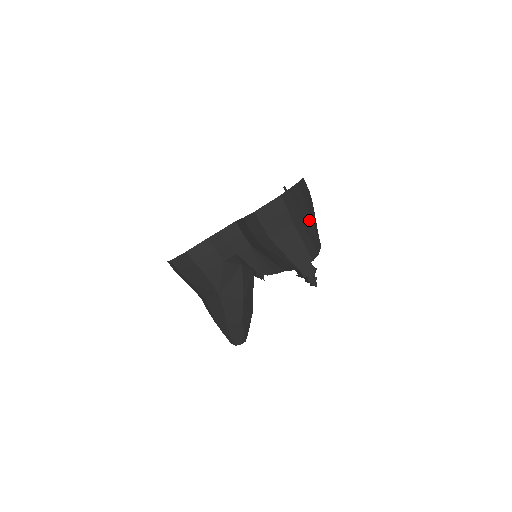
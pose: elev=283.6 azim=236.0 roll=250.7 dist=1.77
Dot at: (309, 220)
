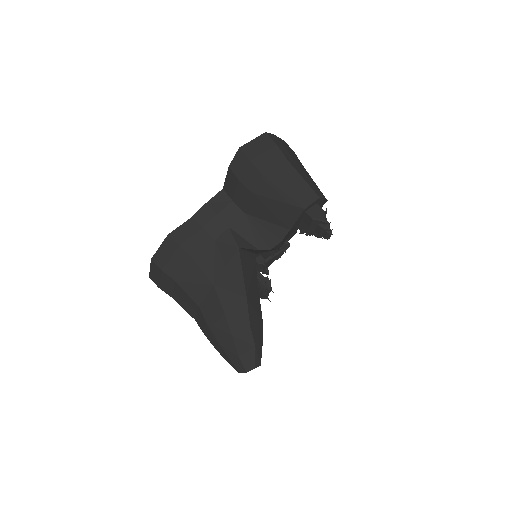
Dot at: (306, 172)
